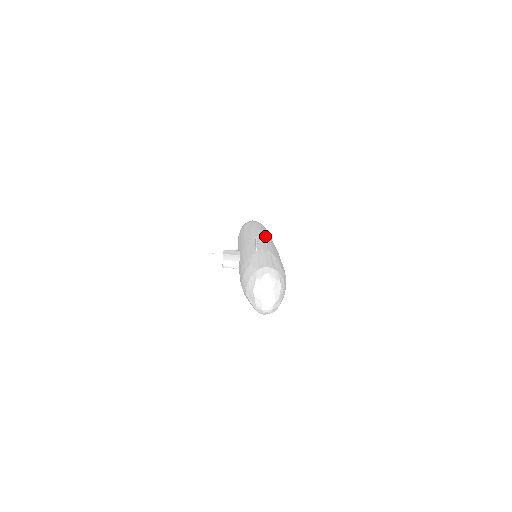
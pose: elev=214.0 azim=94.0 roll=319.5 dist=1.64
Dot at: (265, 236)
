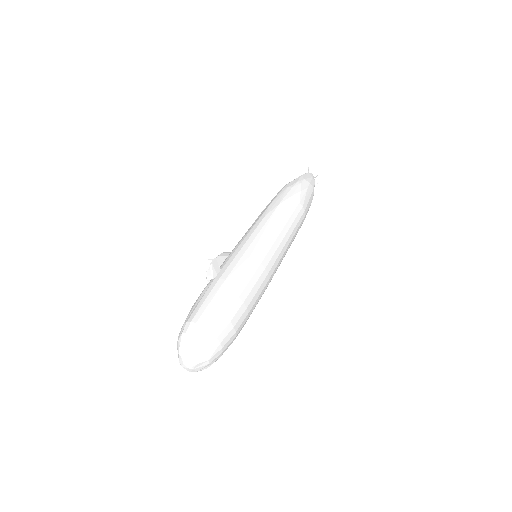
Dot at: (261, 232)
